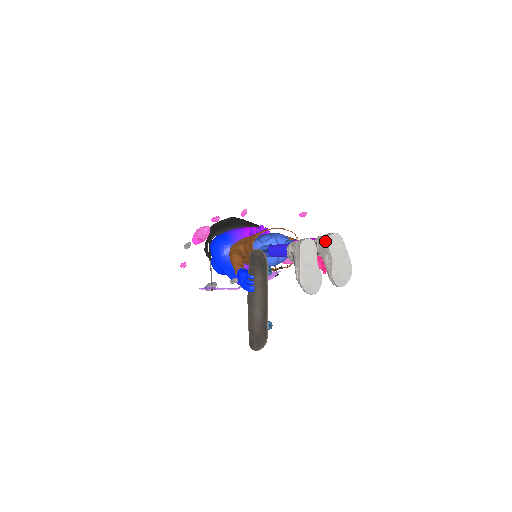
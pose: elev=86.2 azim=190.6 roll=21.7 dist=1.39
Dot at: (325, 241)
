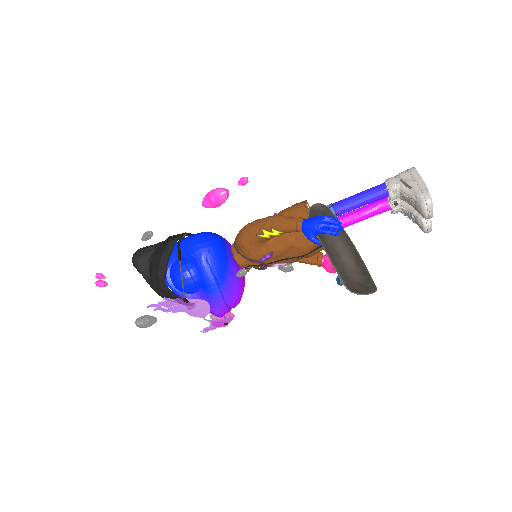
Dot at: occluded
